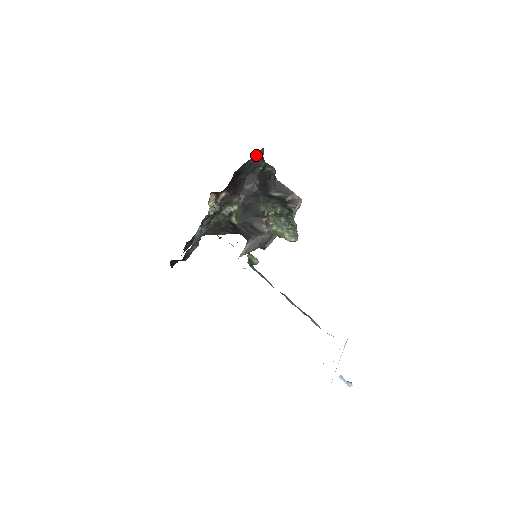
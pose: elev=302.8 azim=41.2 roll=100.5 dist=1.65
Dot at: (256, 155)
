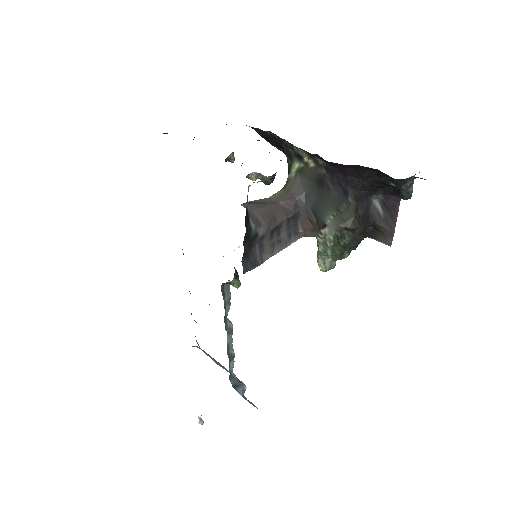
Dot at: (404, 179)
